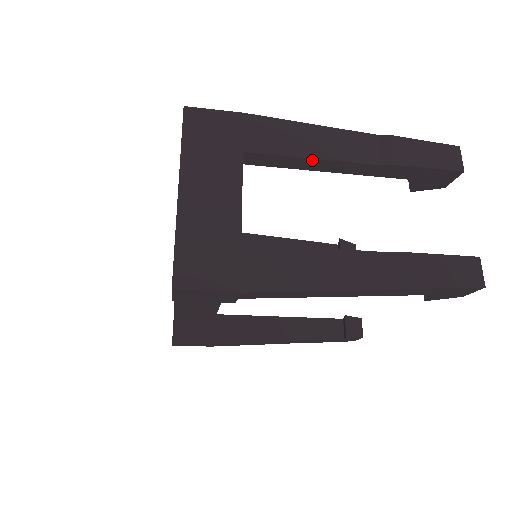
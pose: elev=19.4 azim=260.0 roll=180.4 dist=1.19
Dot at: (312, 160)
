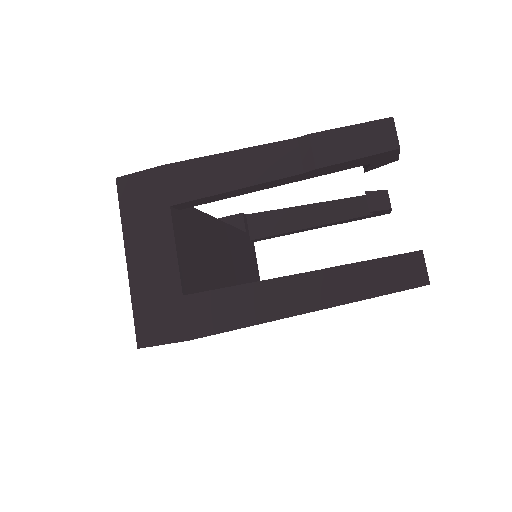
Dot at: (234, 191)
